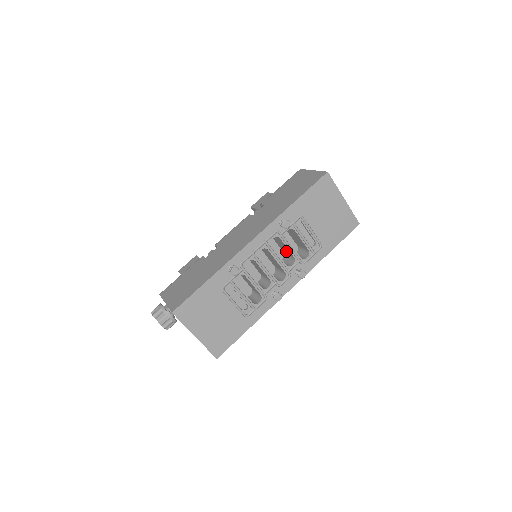
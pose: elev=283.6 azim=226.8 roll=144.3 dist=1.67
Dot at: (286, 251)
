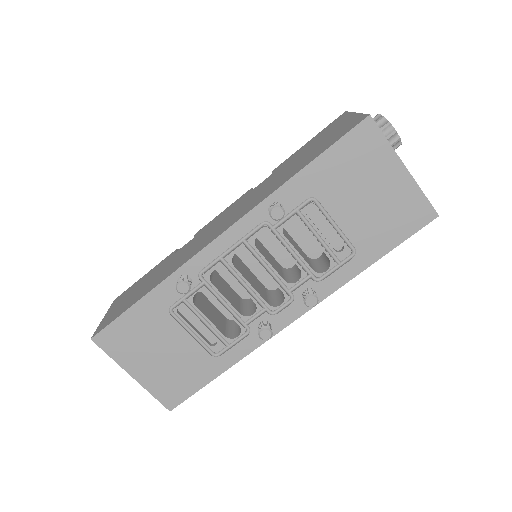
Dot at: occluded
